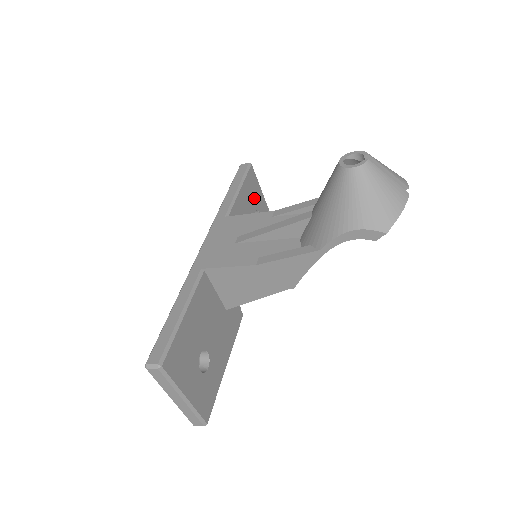
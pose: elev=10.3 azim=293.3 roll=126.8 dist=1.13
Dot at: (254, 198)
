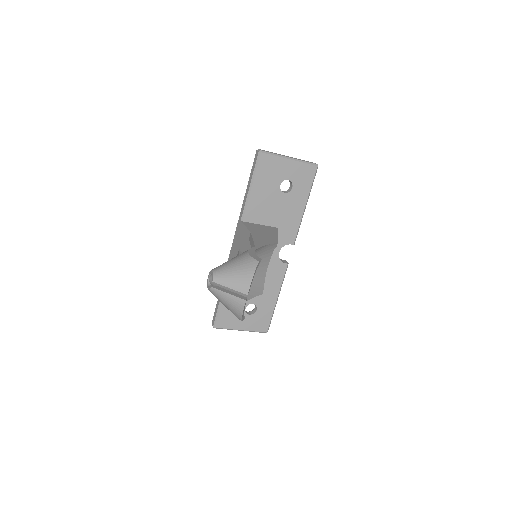
Dot at: (275, 175)
